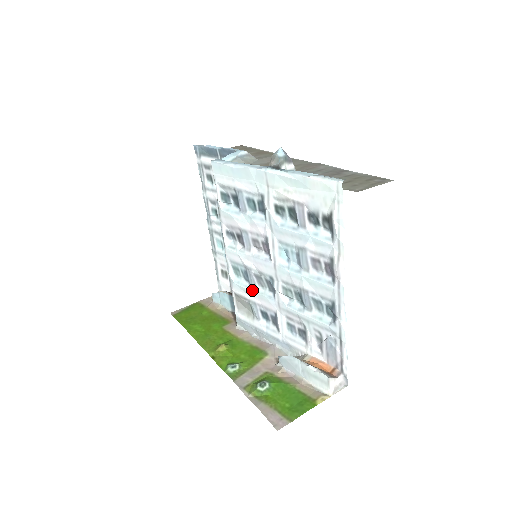
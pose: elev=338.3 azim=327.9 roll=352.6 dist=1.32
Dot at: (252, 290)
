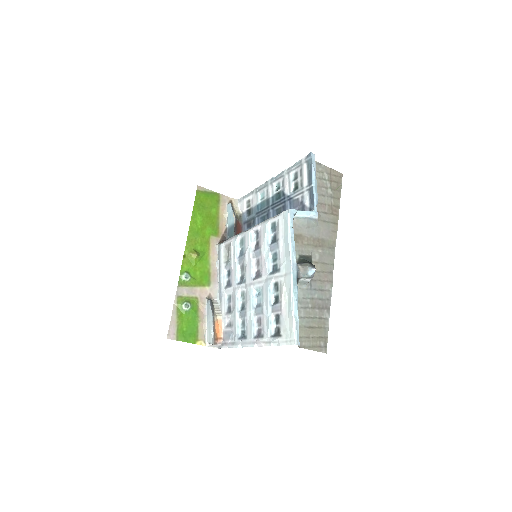
Dot at: (236, 261)
